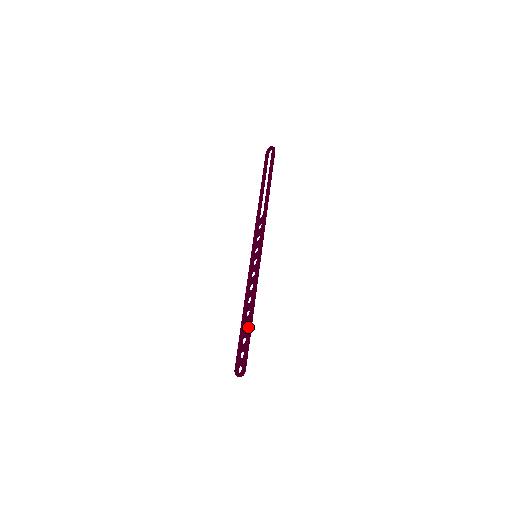
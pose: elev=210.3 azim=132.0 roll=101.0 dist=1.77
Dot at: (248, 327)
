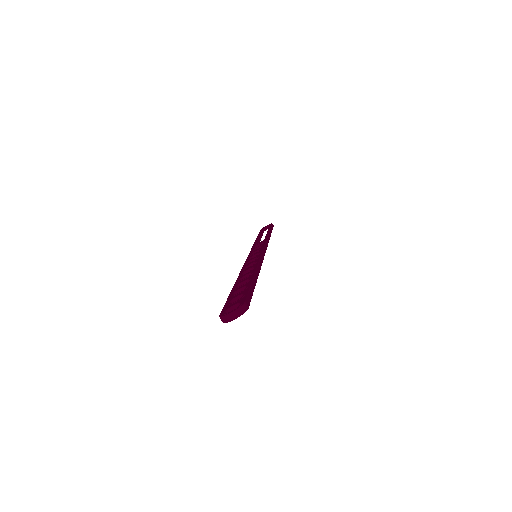
Dot at: (251, 278)
